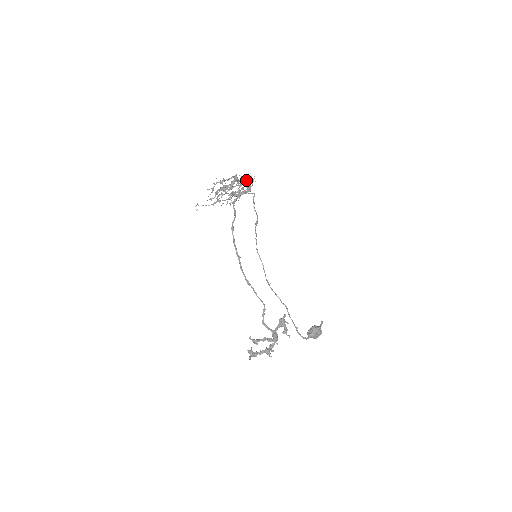
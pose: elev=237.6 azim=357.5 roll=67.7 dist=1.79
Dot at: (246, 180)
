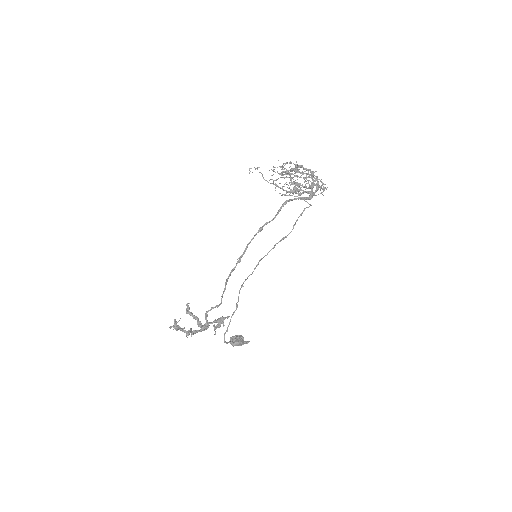
Dot at: (318, 183)
